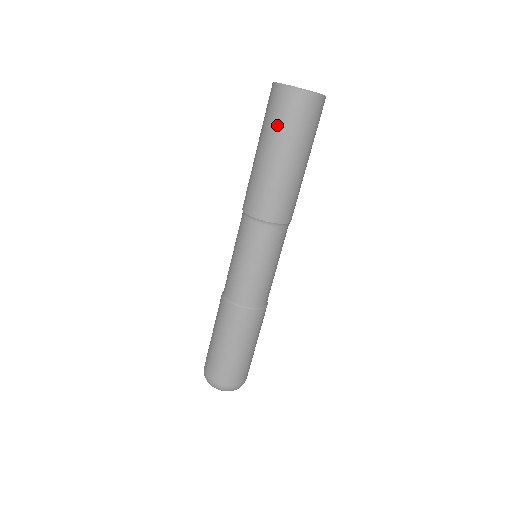
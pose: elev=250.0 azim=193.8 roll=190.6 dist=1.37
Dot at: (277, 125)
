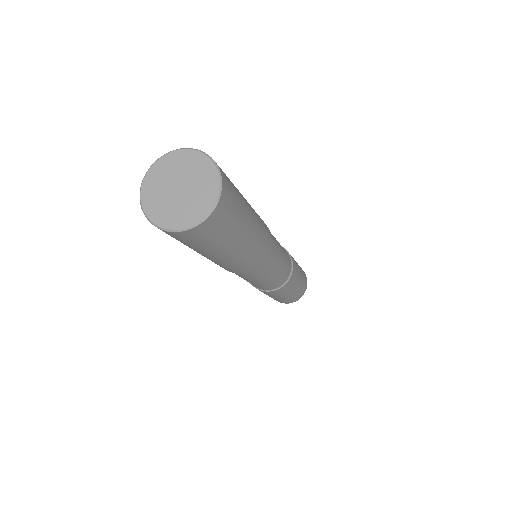
Dot at: (215, 243)
